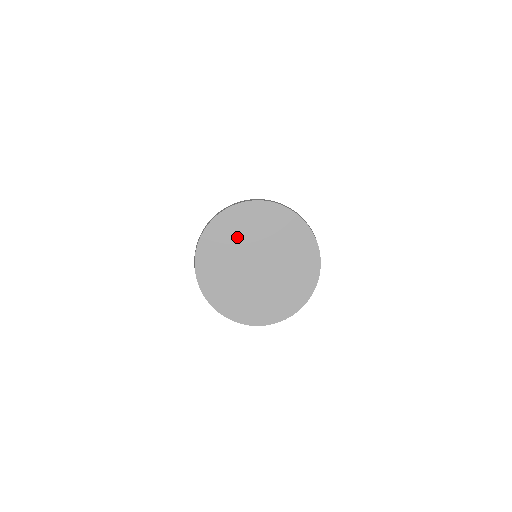
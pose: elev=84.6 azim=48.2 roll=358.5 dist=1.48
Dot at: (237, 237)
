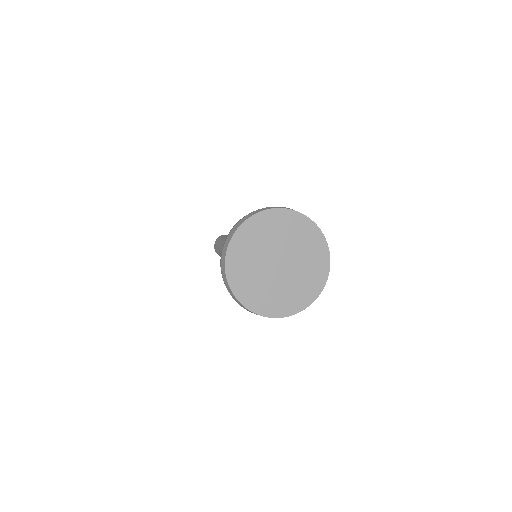
Dot at: (270, 236)
